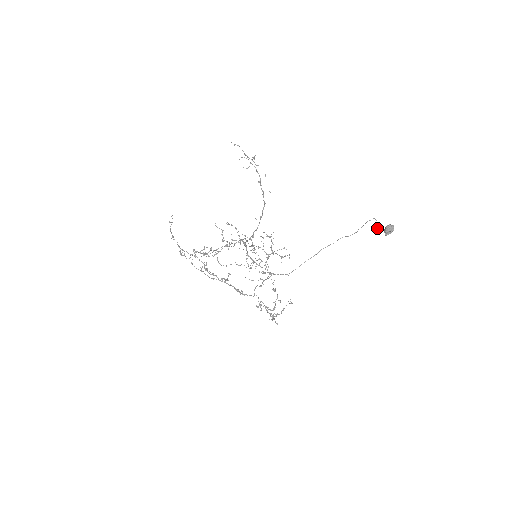
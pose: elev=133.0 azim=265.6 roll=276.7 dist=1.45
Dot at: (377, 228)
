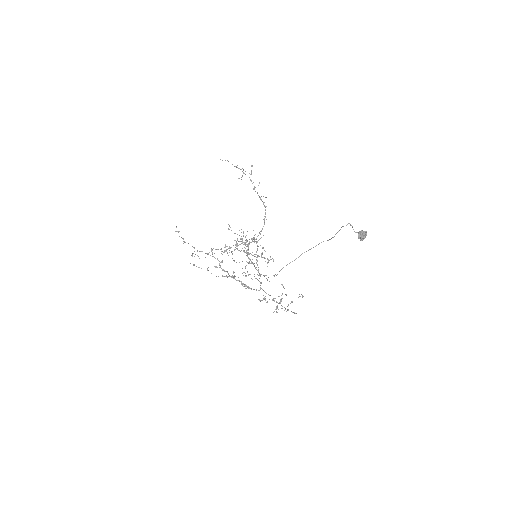
Dot at: (355, 232)
